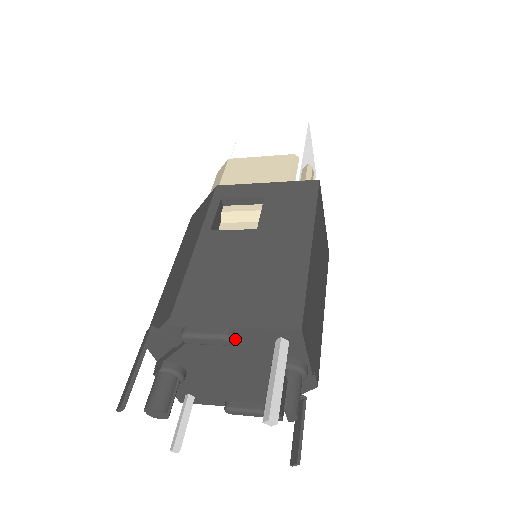
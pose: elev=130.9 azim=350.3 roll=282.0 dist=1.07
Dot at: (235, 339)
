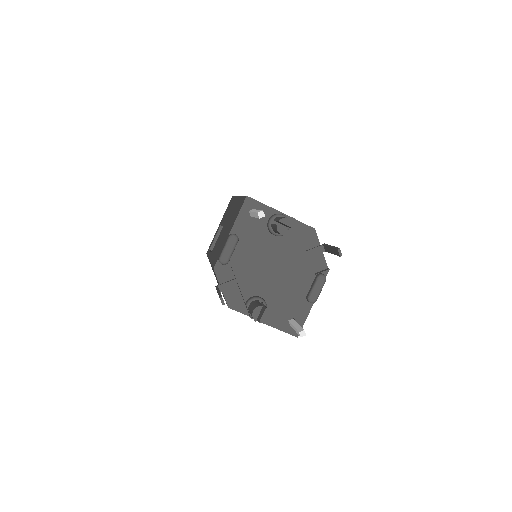
Dot at: (241, 239)
